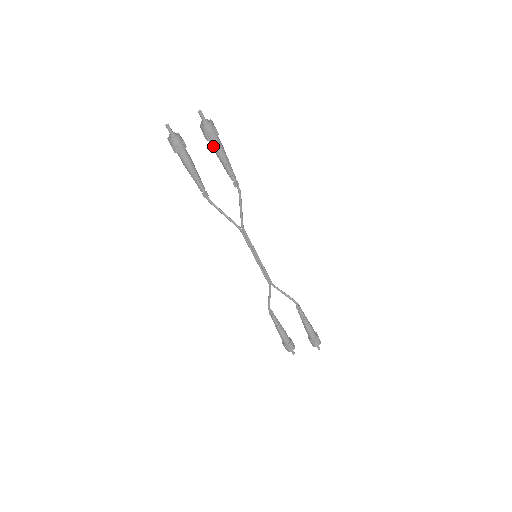
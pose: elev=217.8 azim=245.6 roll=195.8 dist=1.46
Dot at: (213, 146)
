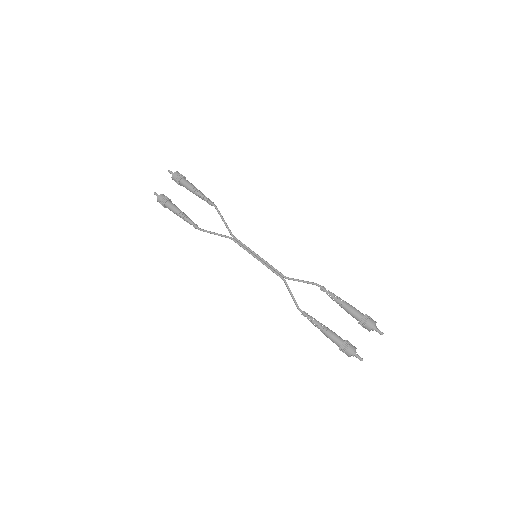
Dot at: (184, 185)
